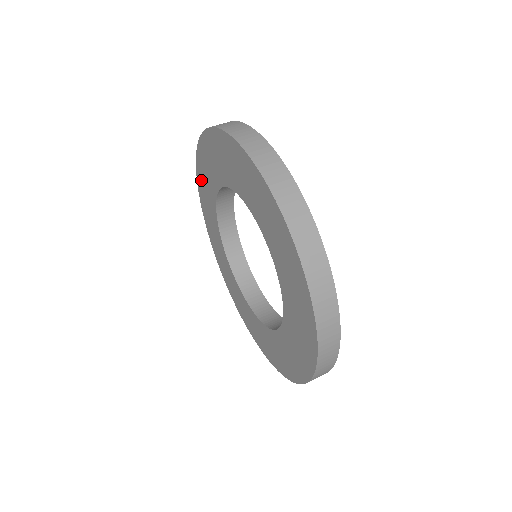
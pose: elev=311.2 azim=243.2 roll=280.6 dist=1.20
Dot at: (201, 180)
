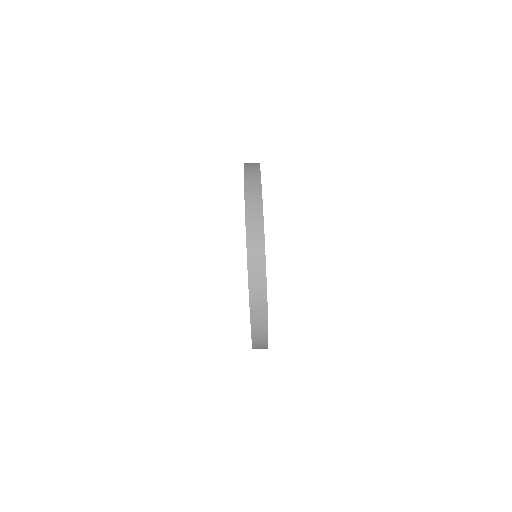
Dot at: occluded
